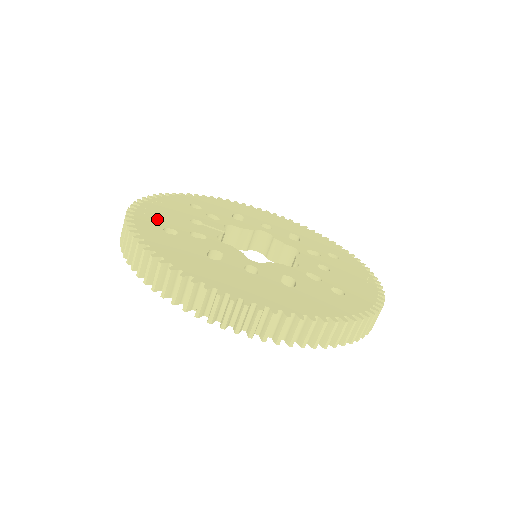
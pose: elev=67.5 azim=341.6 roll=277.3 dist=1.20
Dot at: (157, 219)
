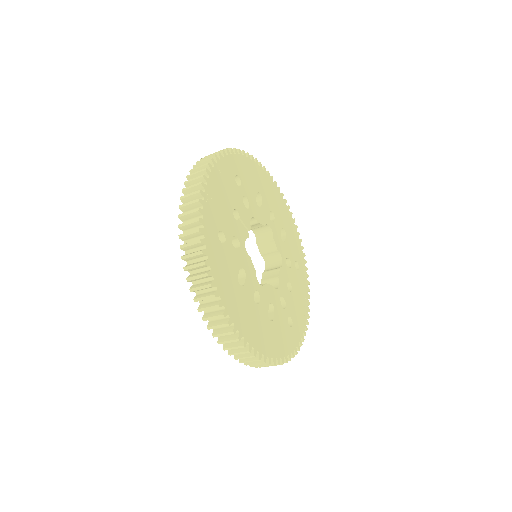
Dot at: (216, 213)
